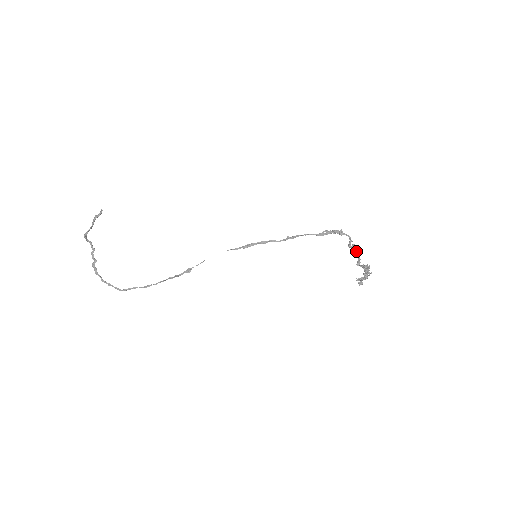
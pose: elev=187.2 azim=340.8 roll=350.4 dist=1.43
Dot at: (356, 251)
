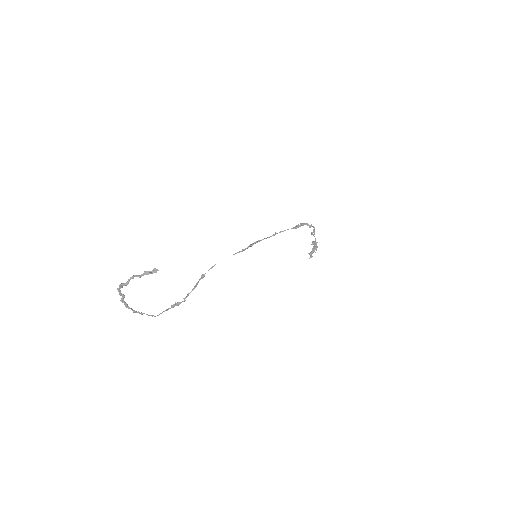
Dot at: occluded
